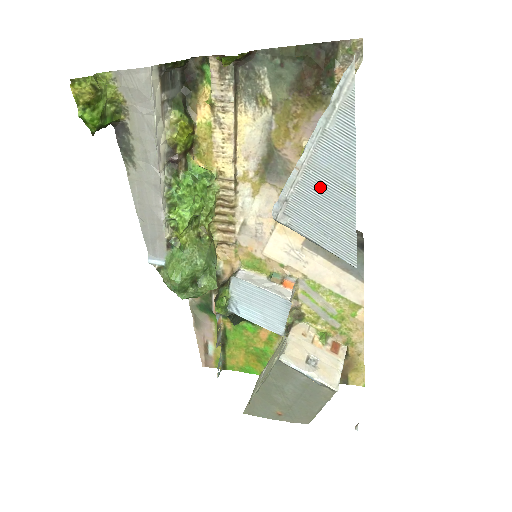
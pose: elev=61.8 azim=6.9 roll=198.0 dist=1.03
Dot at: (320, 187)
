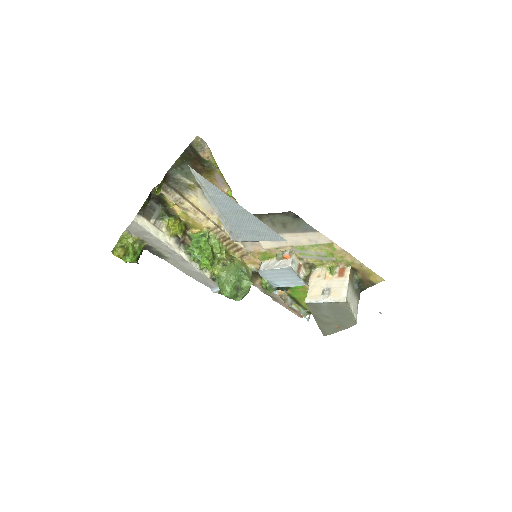
Dot at: (235, 219)
